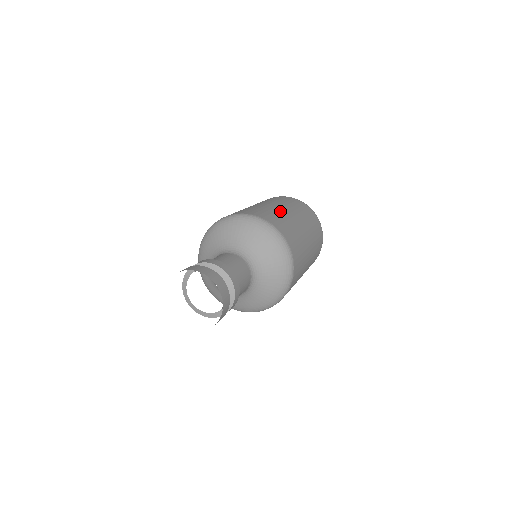
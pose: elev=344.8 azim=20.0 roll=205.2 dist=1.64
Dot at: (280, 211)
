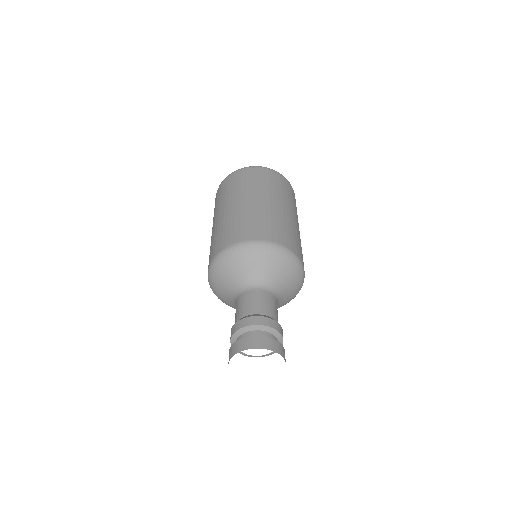
Dot at: (297, 230)
